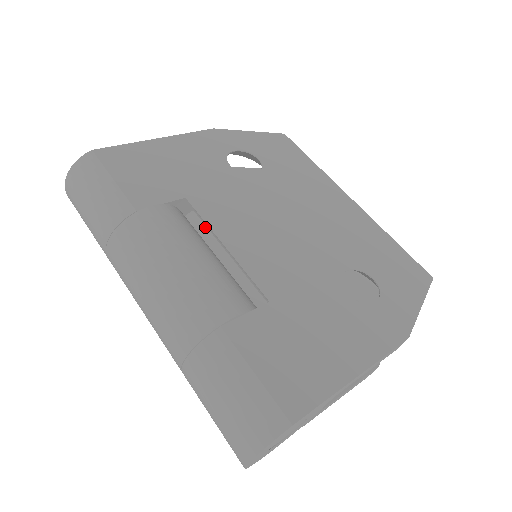
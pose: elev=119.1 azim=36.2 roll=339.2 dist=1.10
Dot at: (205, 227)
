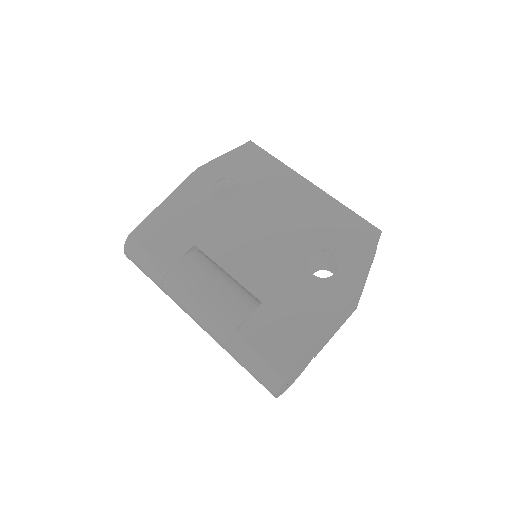
Dot at: occluded
